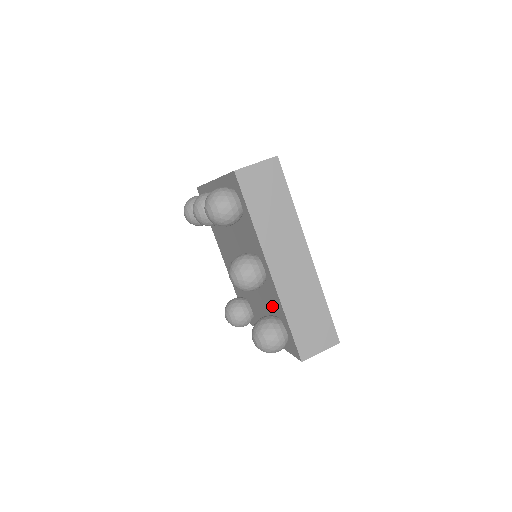
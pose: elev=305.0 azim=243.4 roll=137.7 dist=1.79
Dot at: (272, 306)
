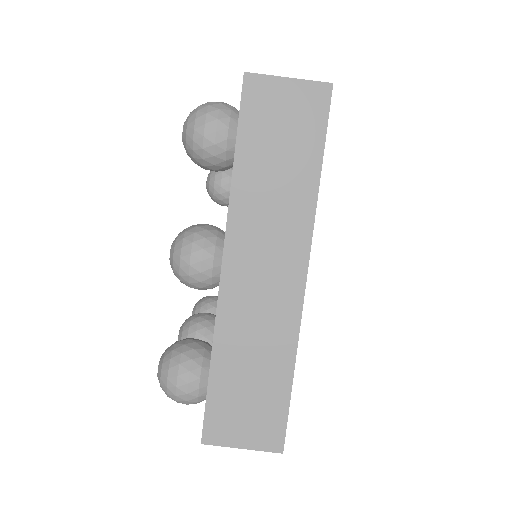
Dot at: occluded
